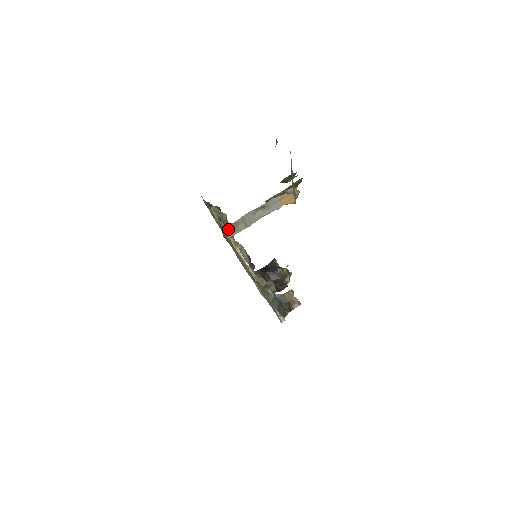
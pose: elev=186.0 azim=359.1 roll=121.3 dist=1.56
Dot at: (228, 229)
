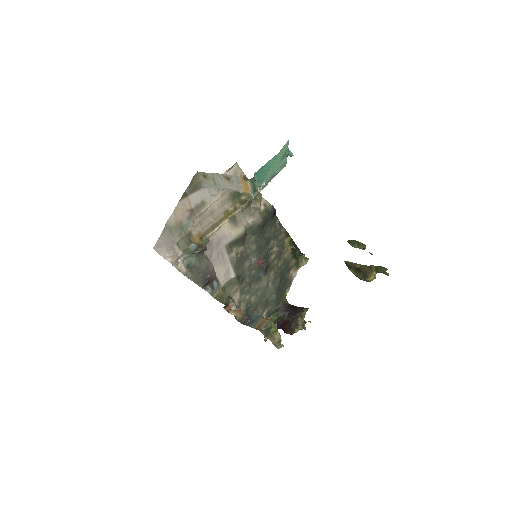
Dot at: (204, 177)
